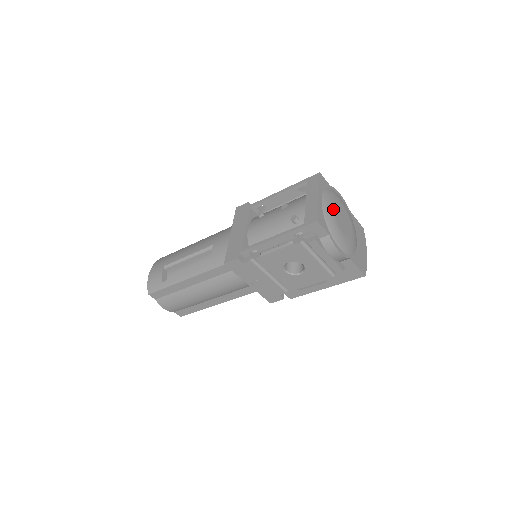
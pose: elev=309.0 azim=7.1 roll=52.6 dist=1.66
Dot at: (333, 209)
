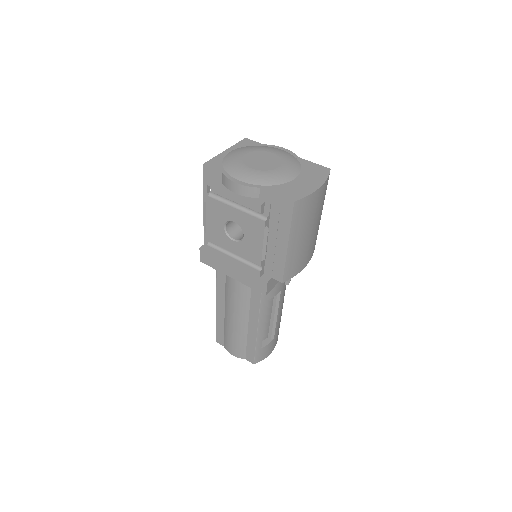
Dot at: (243, 154)
